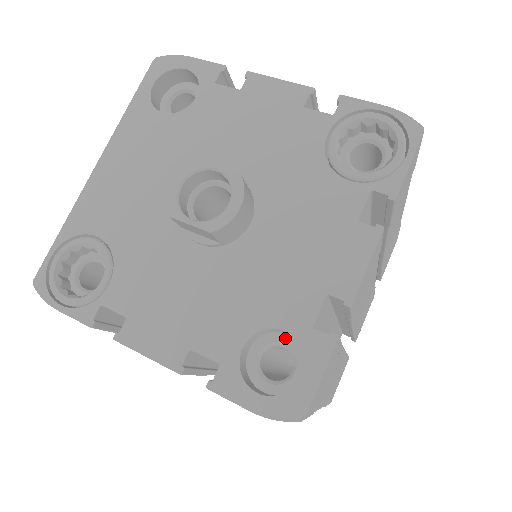
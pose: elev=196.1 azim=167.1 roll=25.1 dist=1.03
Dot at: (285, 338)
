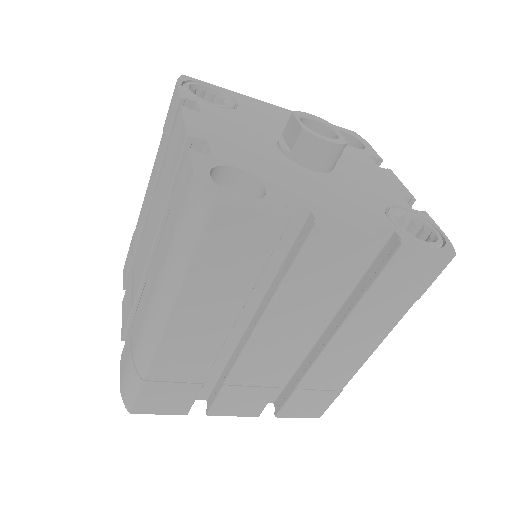
Dot at: occluded
